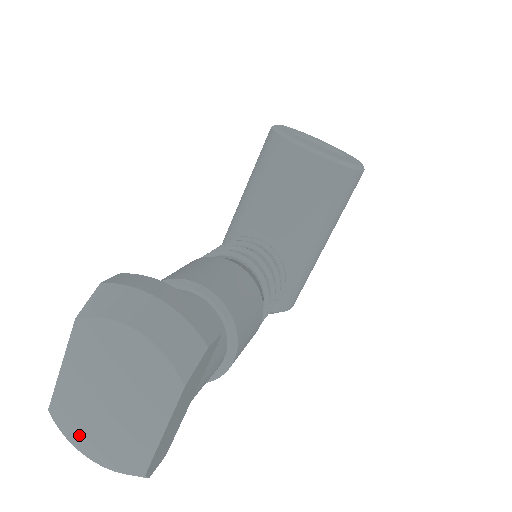
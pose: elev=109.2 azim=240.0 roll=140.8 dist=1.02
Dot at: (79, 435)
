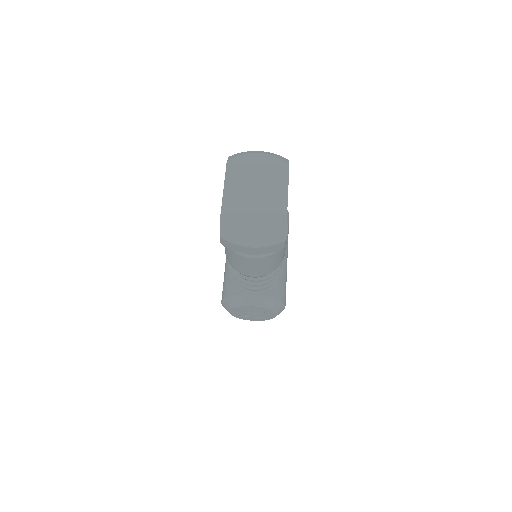
Dot at: (243, 219)
